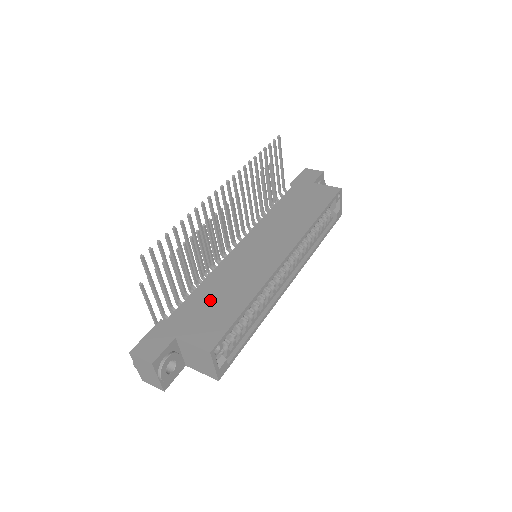
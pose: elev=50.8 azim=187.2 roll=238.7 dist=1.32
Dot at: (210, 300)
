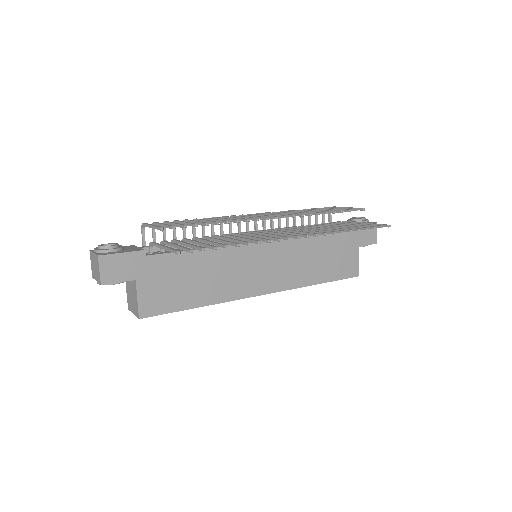
Dot at: (187, 274)
